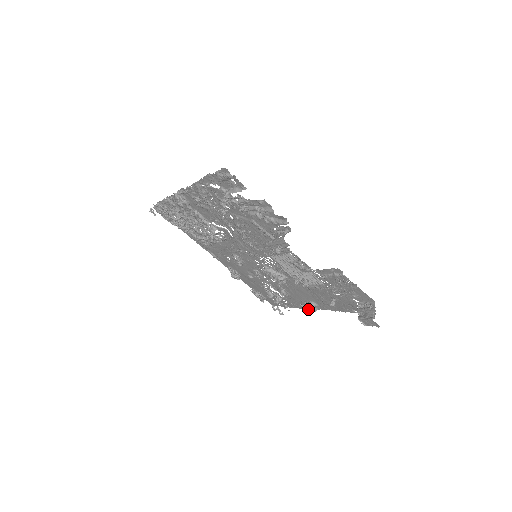
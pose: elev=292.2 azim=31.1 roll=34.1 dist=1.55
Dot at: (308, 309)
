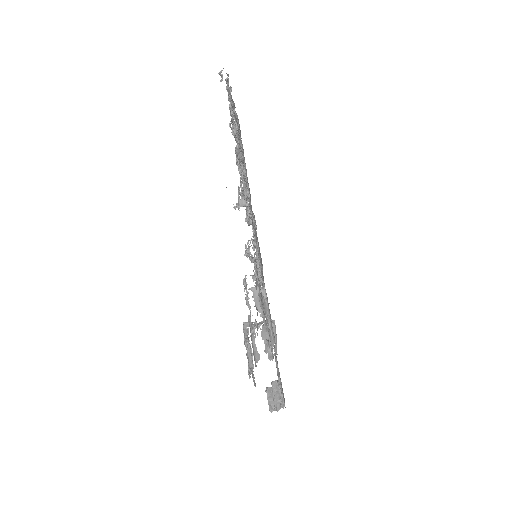
Dot at: occluded
